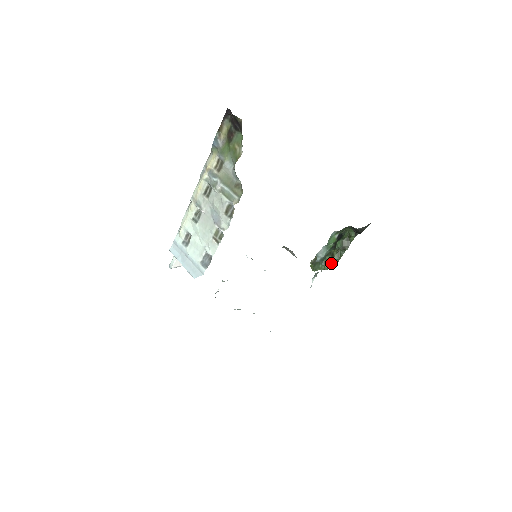
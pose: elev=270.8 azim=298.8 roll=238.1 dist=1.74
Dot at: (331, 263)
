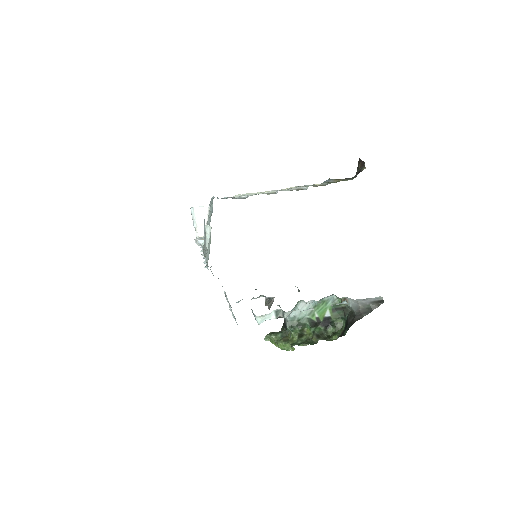
Dot at: (291, 342)
